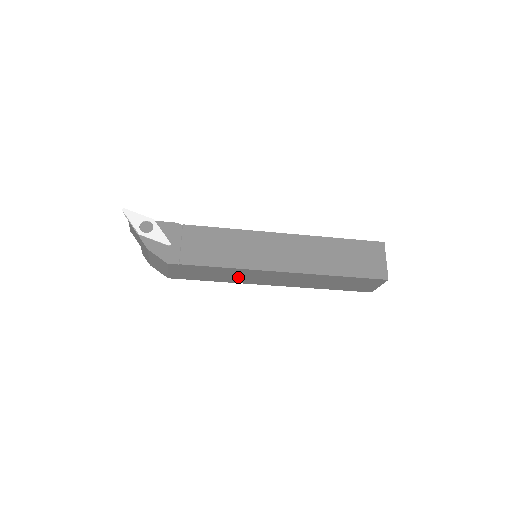
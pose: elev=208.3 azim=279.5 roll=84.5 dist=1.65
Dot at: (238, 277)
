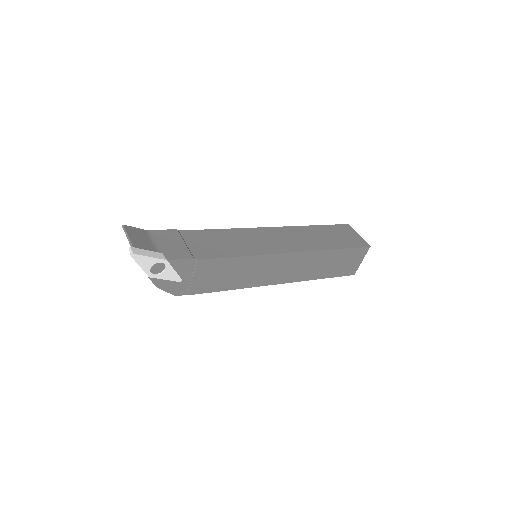
Dot at: occluded
